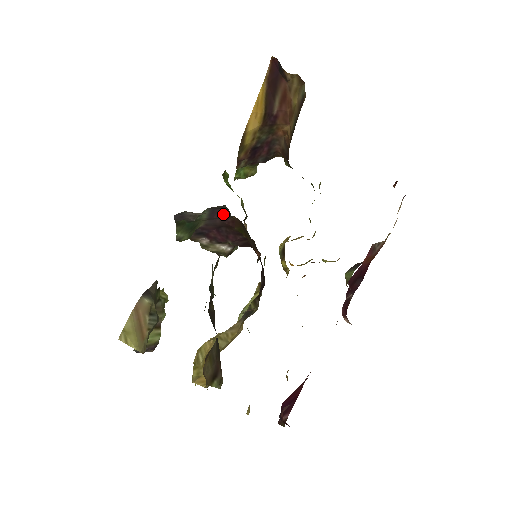
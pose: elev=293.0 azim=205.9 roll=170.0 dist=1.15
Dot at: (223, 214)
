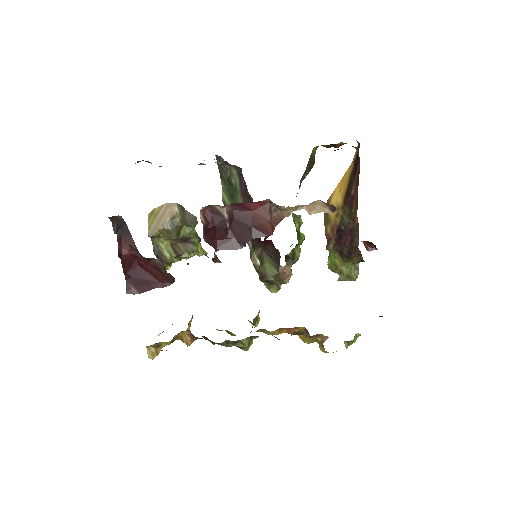
Dot at: (246, 189)
